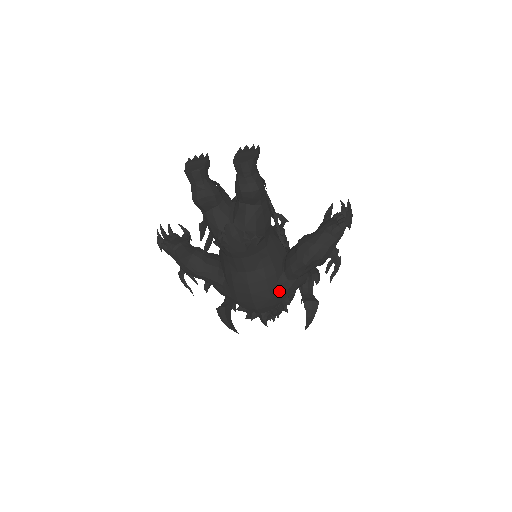
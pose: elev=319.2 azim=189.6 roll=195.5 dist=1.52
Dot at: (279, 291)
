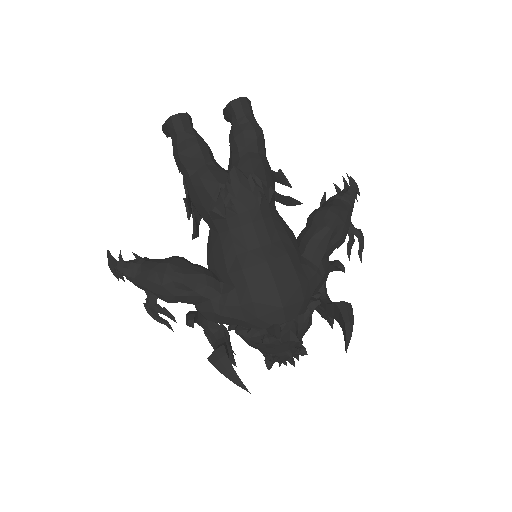
Dot at: (306, 276)
